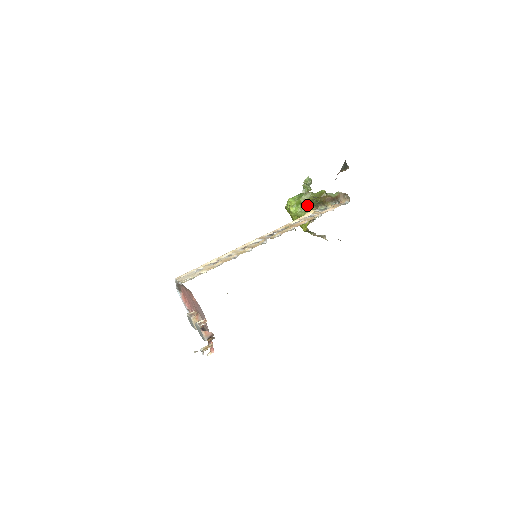
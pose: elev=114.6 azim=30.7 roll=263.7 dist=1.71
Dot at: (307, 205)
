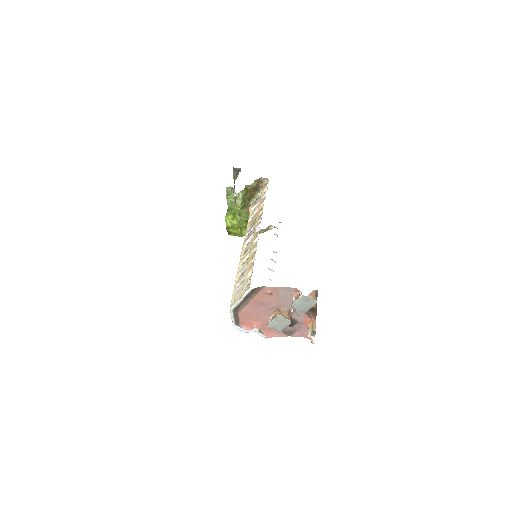
Dot at: (241, 212)
